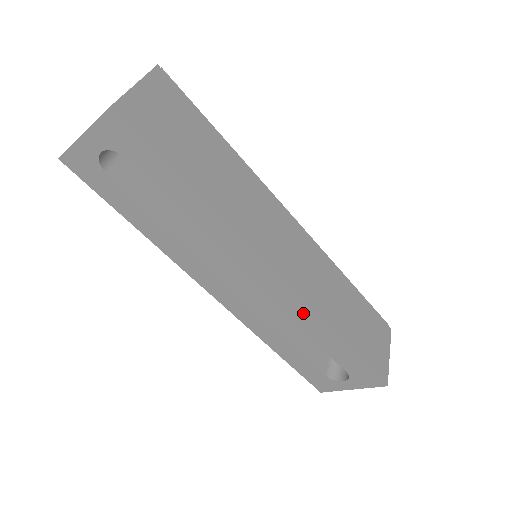
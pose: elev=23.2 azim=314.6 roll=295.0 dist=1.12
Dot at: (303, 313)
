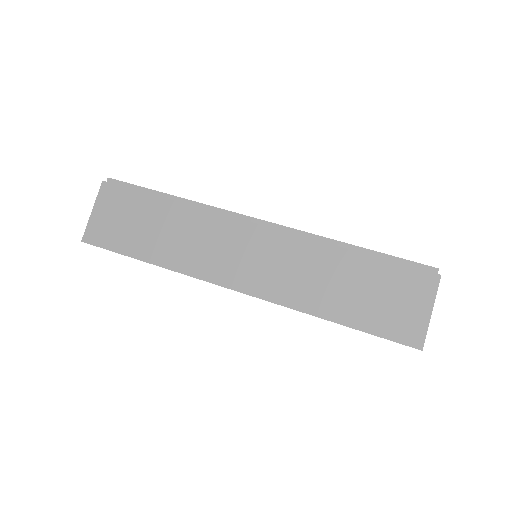
Dot at: occluded
